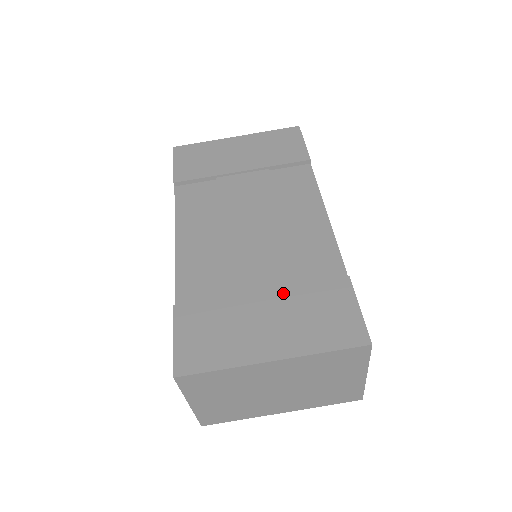
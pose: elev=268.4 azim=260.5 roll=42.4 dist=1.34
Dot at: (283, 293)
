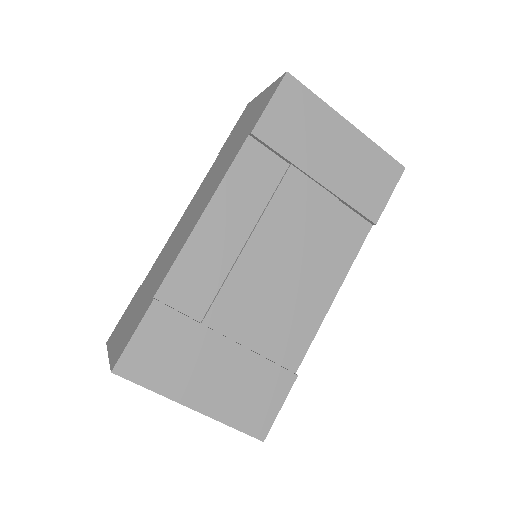
Dot at: (244, 355)
